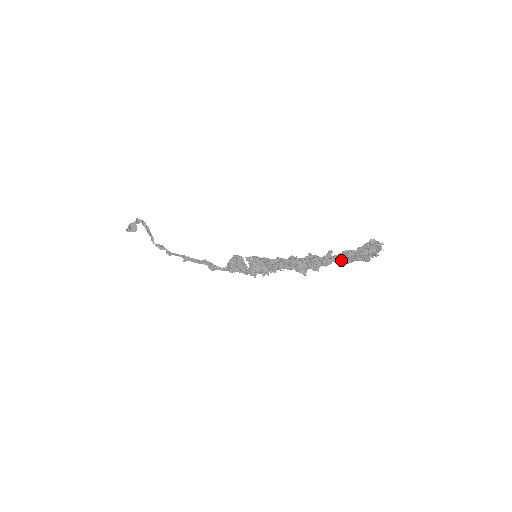
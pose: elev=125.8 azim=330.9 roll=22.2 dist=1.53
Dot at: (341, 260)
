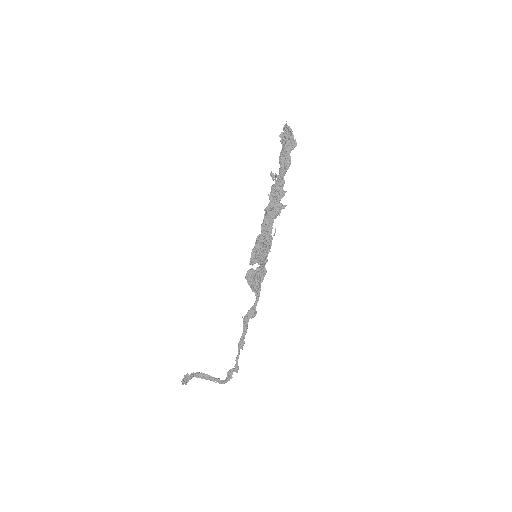
Dot at: (285, 167)
